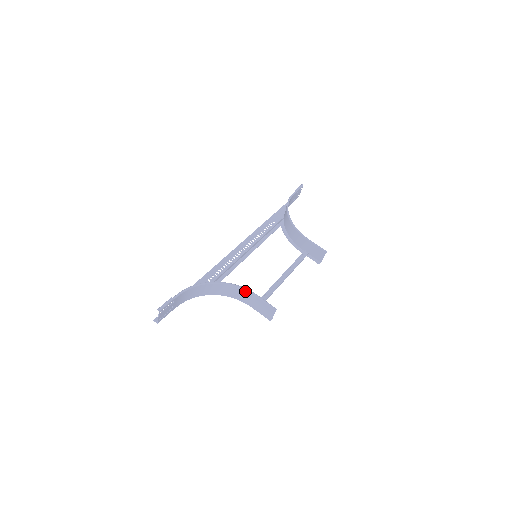
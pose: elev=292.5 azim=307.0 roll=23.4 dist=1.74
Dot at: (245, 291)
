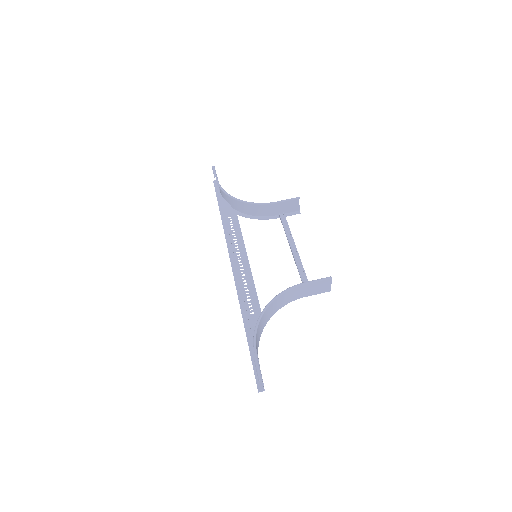
Dot at: (292, 290)
